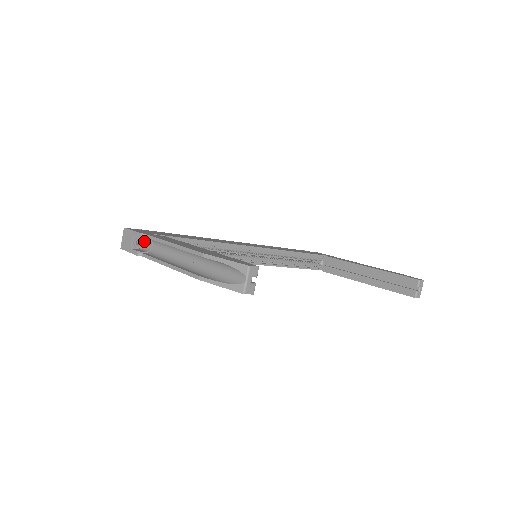
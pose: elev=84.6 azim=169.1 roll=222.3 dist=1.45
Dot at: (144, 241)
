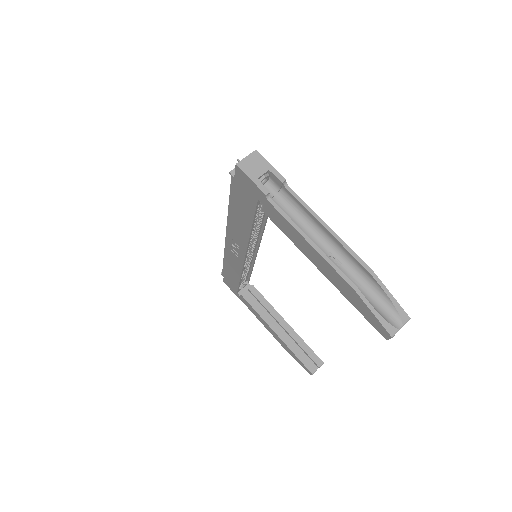
Dot at: (265, 182)
